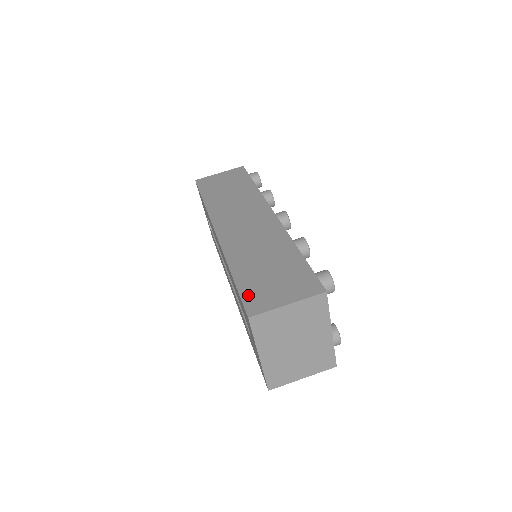
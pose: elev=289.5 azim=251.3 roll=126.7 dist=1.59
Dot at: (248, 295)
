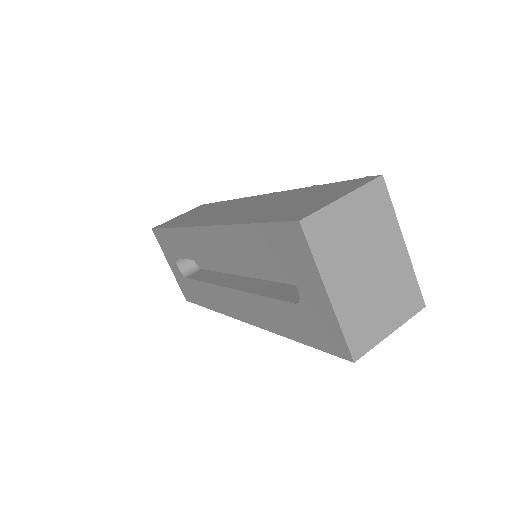
Dot at: (282, 217)
